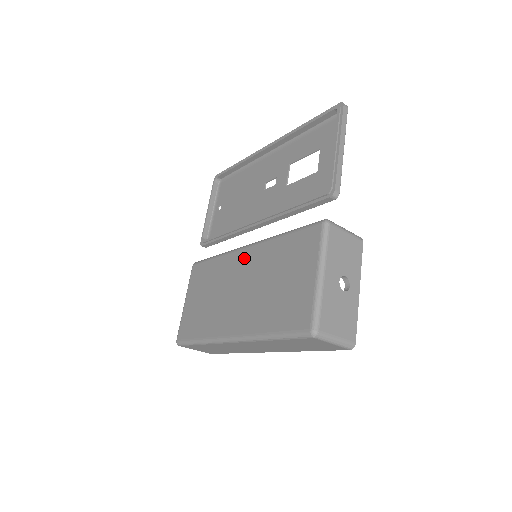
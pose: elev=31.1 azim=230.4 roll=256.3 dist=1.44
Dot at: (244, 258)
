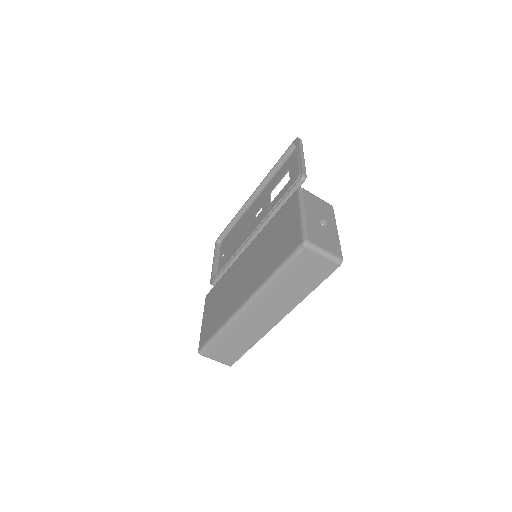
Dot at: (246, 254)
